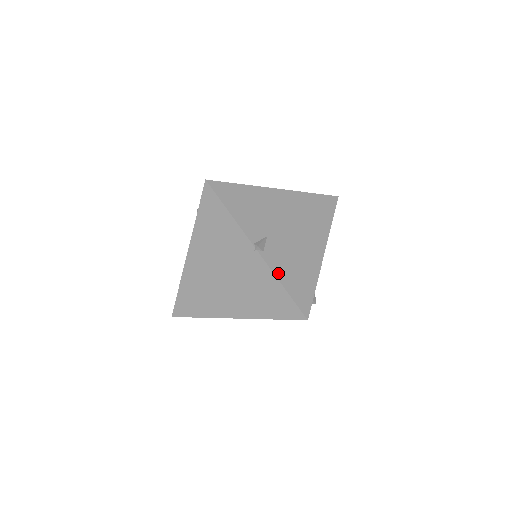
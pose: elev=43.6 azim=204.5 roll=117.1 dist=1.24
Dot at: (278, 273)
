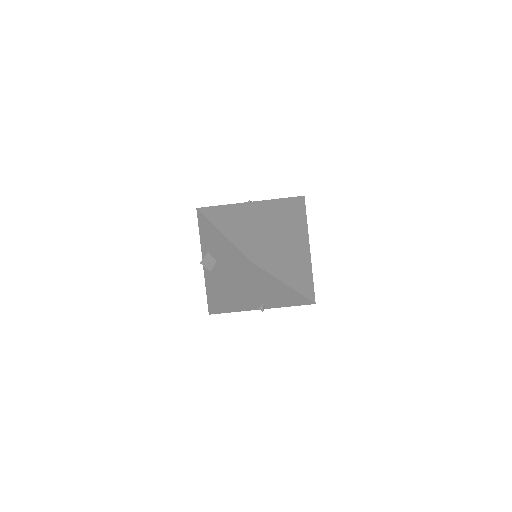
Dot at: occluded
